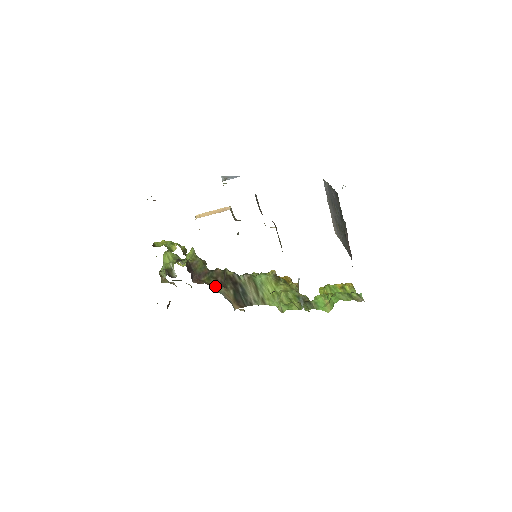
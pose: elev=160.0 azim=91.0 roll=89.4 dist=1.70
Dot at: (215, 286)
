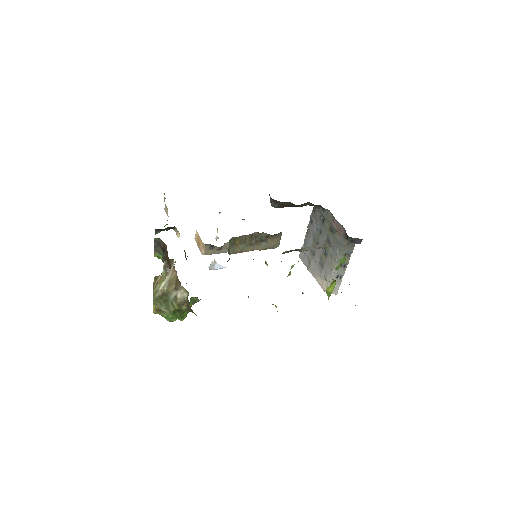
Dot at: occluded
